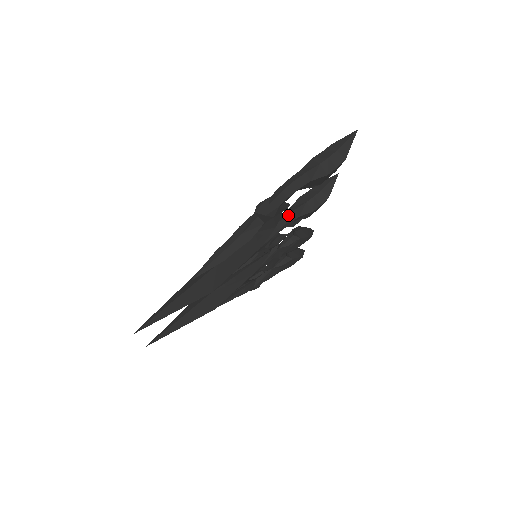
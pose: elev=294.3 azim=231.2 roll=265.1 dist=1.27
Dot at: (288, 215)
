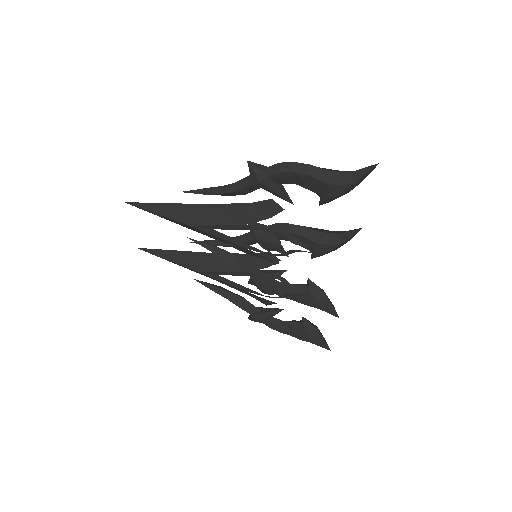
Dot at: (293, 225)
